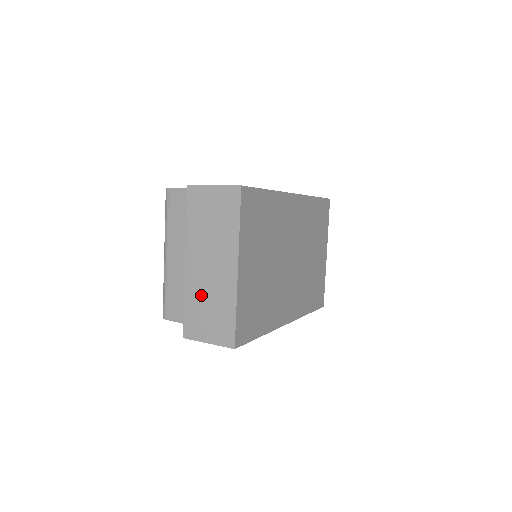
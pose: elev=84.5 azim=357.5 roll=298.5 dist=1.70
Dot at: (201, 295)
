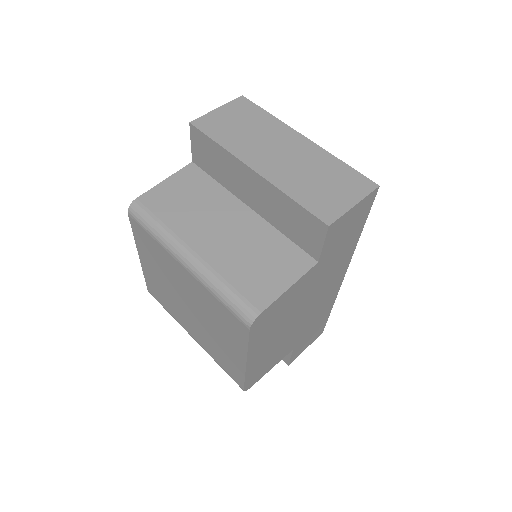
Dot at: (299, 178)
